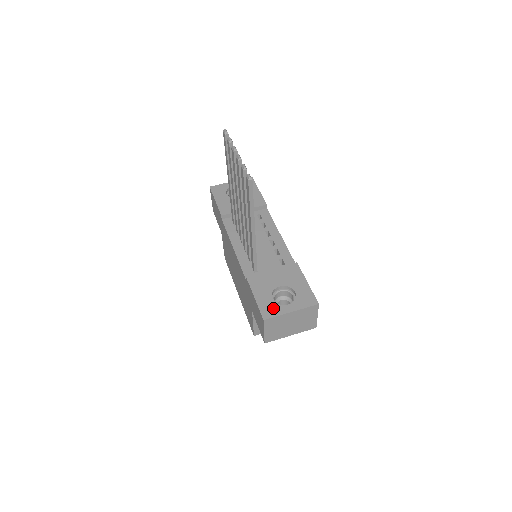
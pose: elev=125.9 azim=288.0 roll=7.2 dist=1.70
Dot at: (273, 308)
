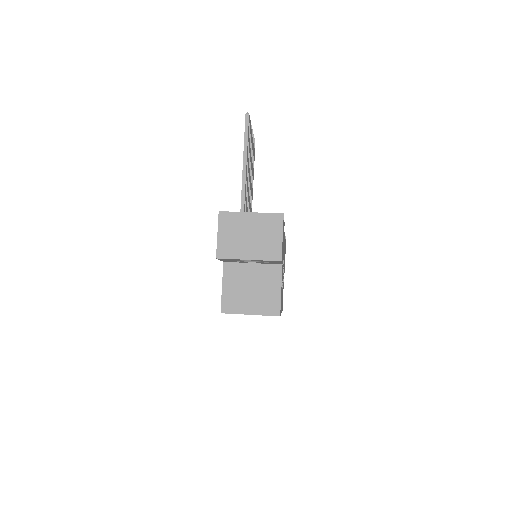
Dot at: occluded
